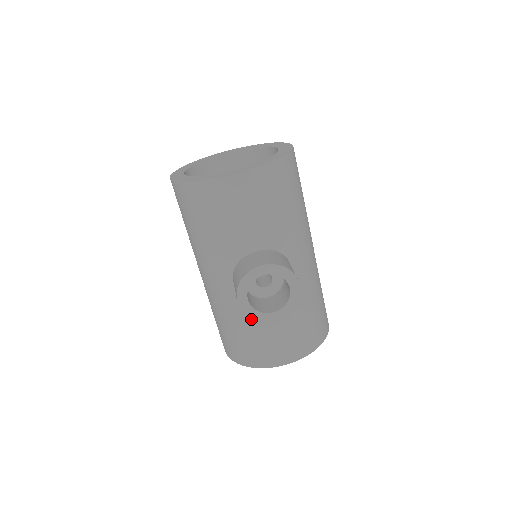
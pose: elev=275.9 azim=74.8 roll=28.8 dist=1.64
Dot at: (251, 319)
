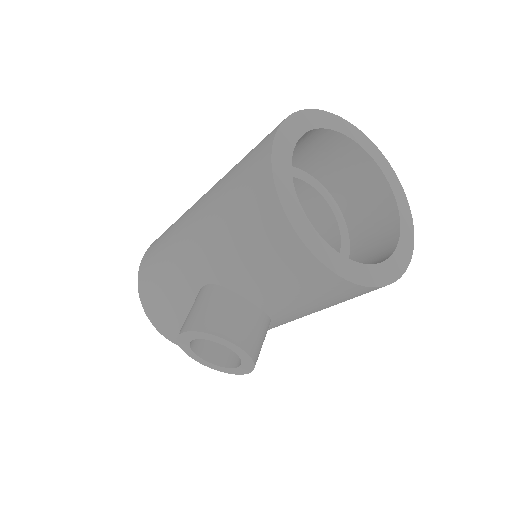
Dot at: (184, 309)
